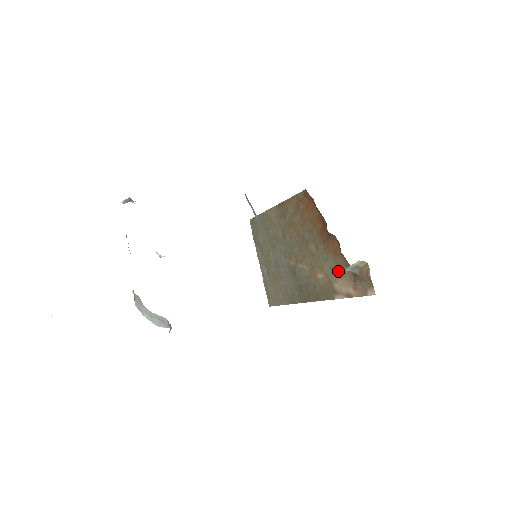
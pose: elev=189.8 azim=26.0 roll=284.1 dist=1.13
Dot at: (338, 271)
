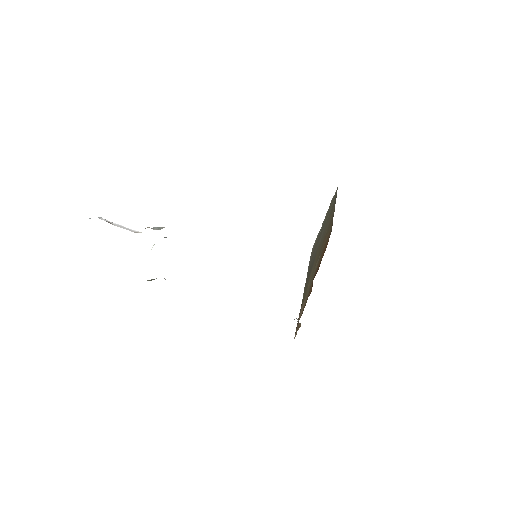
Dot at: occluded
